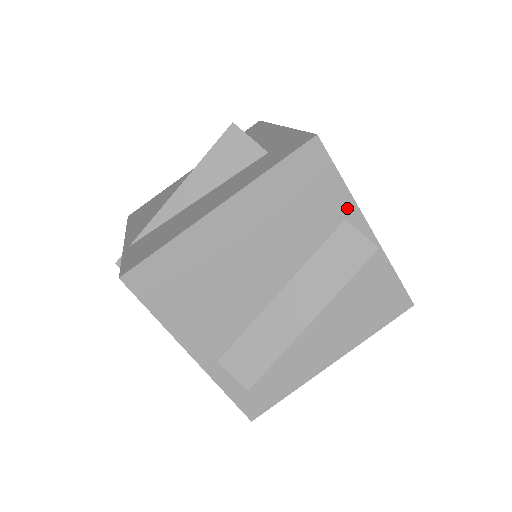
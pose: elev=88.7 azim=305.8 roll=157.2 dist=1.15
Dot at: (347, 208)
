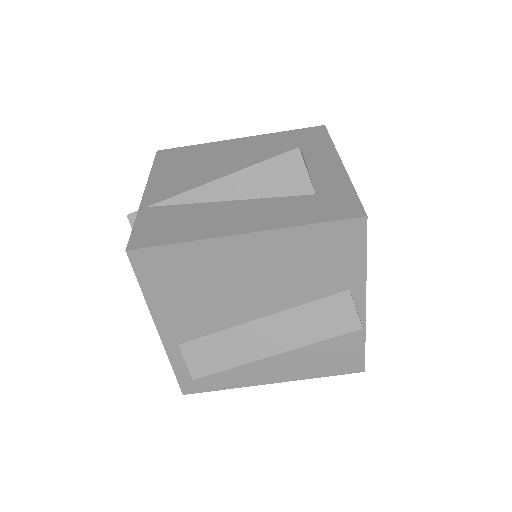
Dot at: (356, 282)
